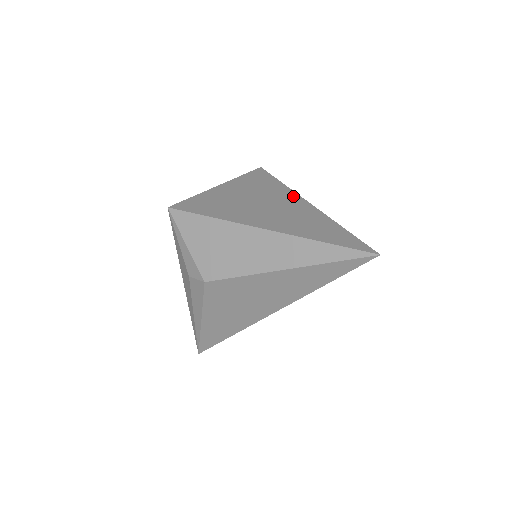
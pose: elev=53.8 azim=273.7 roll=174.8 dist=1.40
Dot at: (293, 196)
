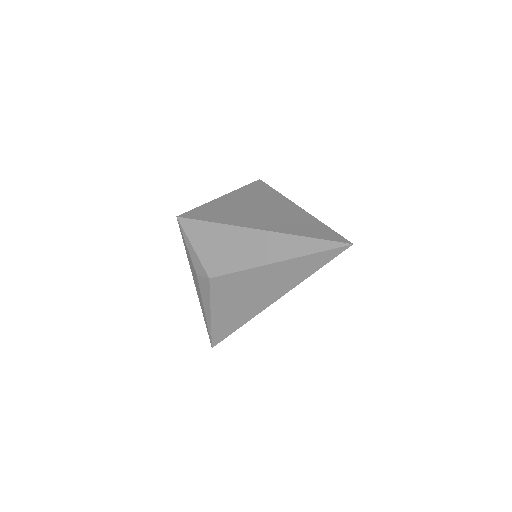
Dot at: (285, 201)
